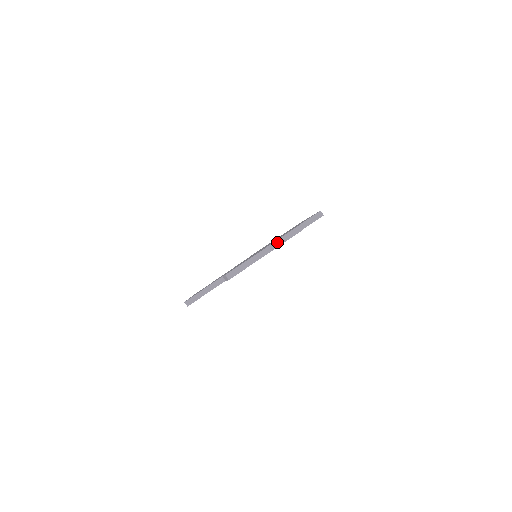
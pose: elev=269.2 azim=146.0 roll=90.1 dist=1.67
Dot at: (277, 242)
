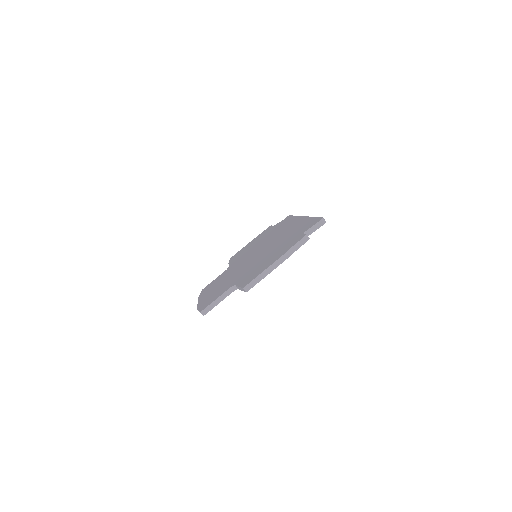
Dot at: (288, 253)
